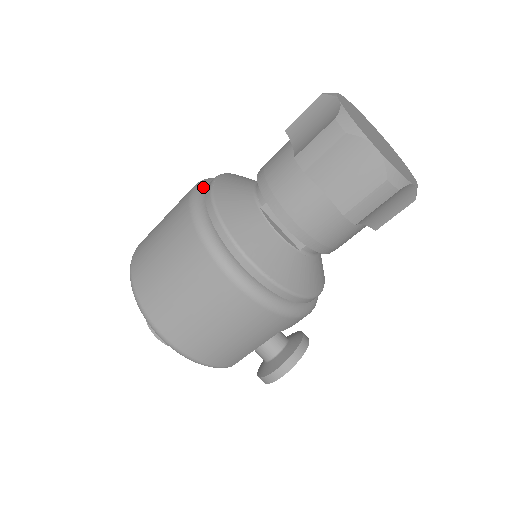
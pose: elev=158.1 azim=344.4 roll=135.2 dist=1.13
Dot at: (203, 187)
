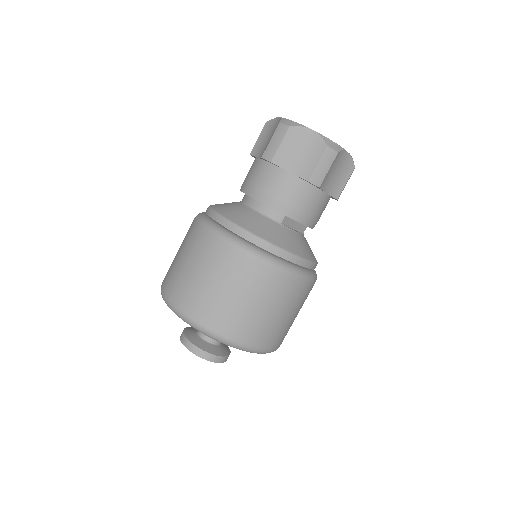
Dot at: (232, 235)
